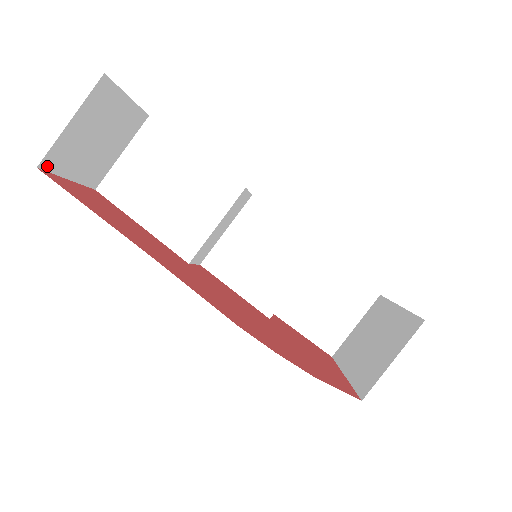
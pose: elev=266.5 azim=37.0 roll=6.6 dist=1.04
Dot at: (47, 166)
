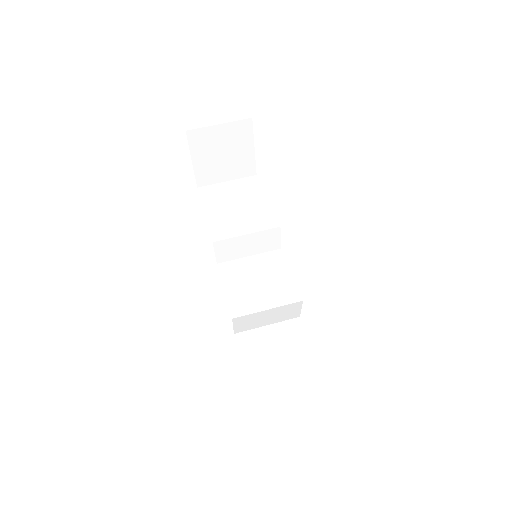
Dot at: (190, 137)
